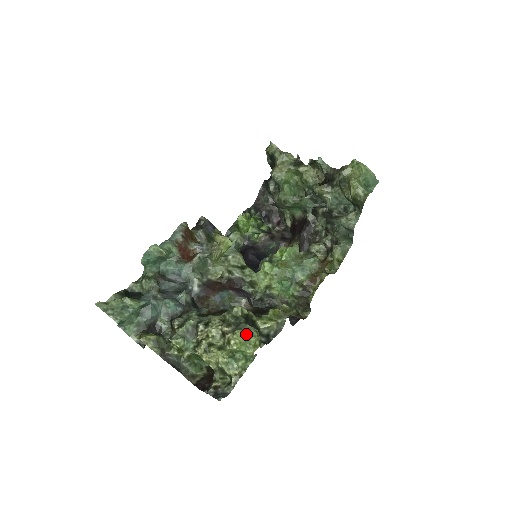
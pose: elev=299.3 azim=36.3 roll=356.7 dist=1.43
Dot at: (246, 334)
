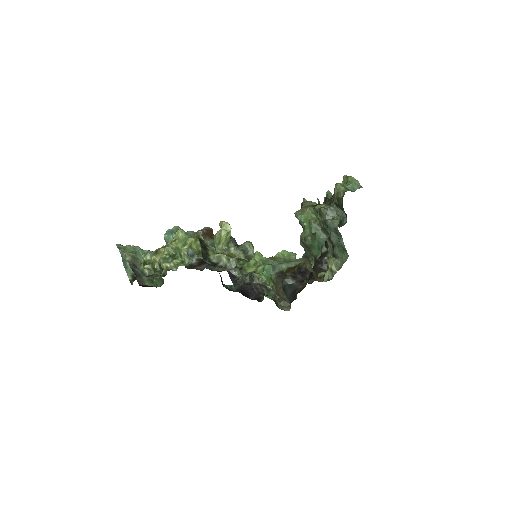
Dot at: (186, 234)
